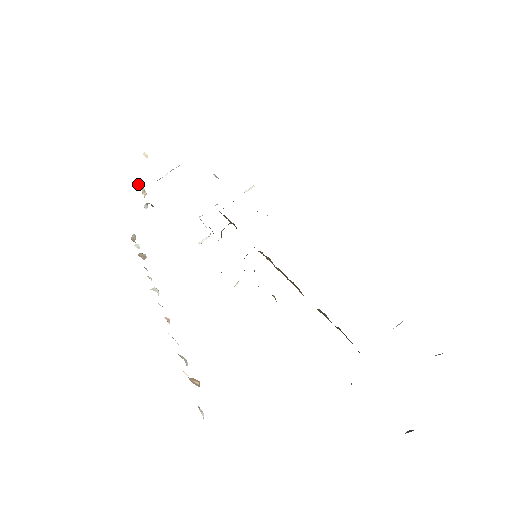
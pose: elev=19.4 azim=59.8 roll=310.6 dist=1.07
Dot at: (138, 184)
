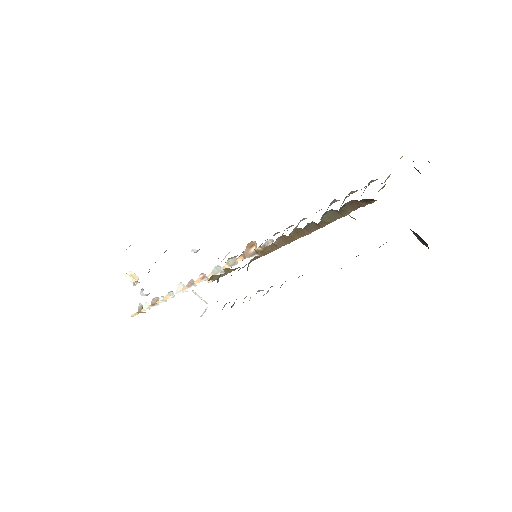
Dot at: (129, 273)
